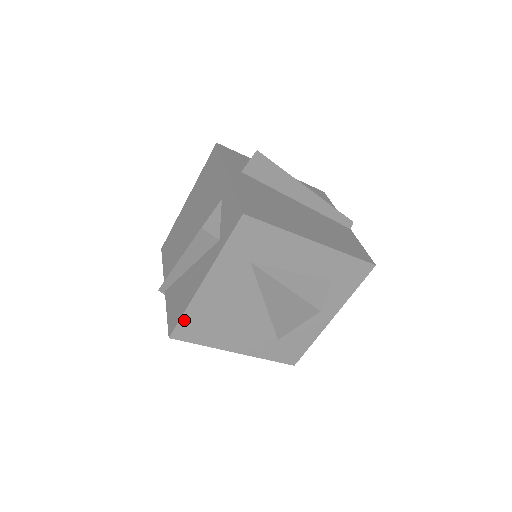
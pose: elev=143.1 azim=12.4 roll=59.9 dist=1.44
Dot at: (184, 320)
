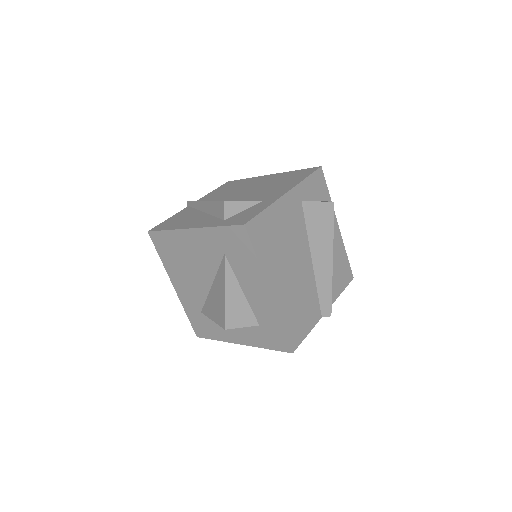
Dot at: (163, 234)
